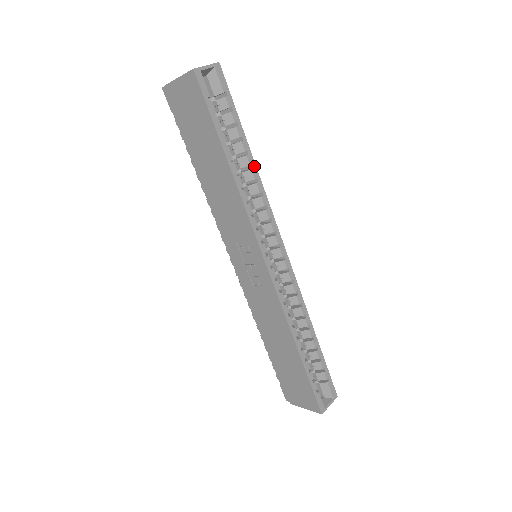
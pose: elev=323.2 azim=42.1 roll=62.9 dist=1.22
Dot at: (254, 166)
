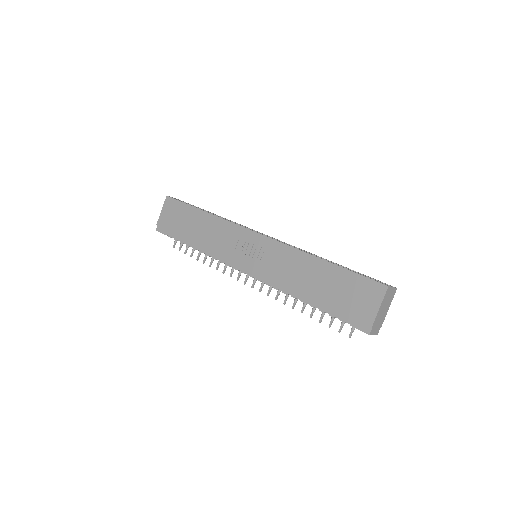
Dot at: (222, 217)
